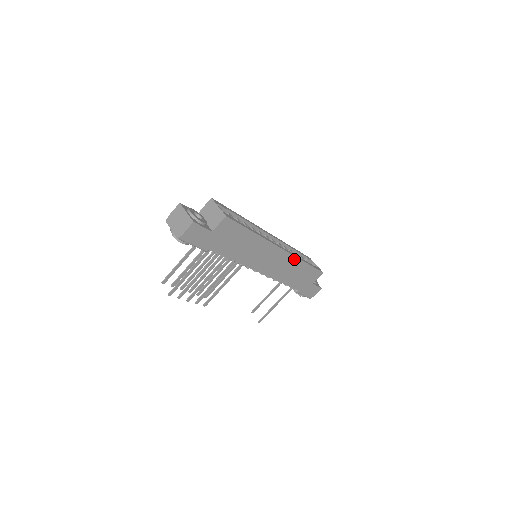
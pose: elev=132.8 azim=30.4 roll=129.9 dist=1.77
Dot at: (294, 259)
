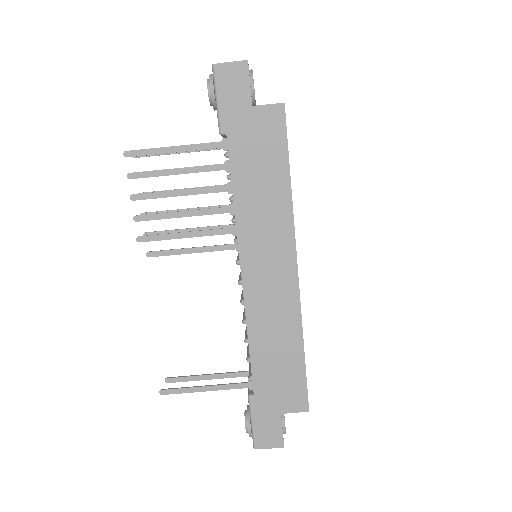
Dot at: (296, 313)
